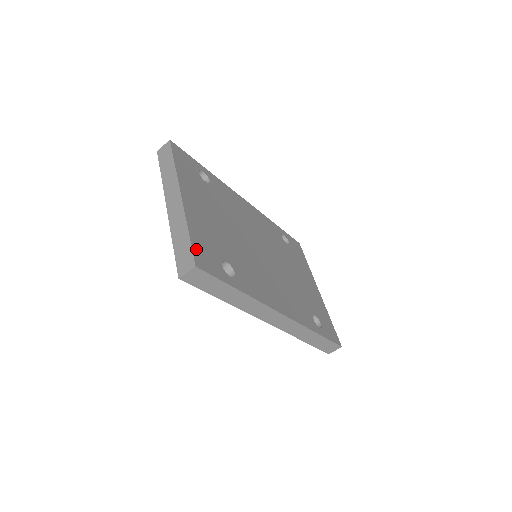
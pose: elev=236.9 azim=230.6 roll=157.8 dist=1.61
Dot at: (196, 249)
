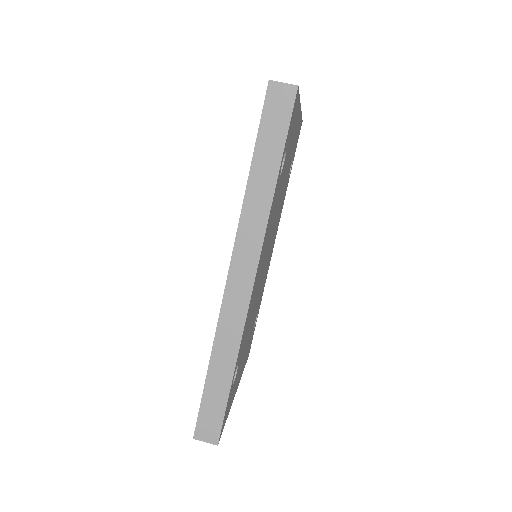
Dot at: (297, 101)
